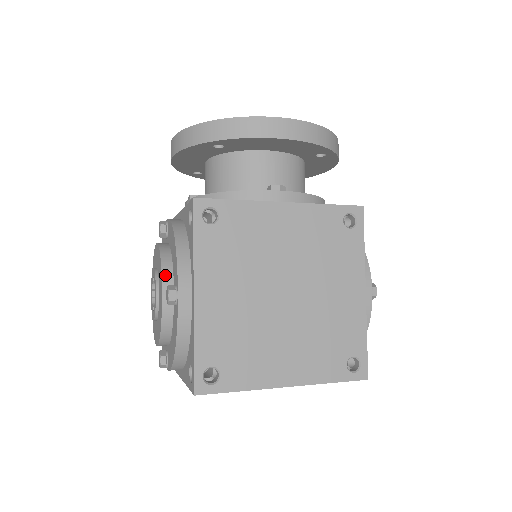
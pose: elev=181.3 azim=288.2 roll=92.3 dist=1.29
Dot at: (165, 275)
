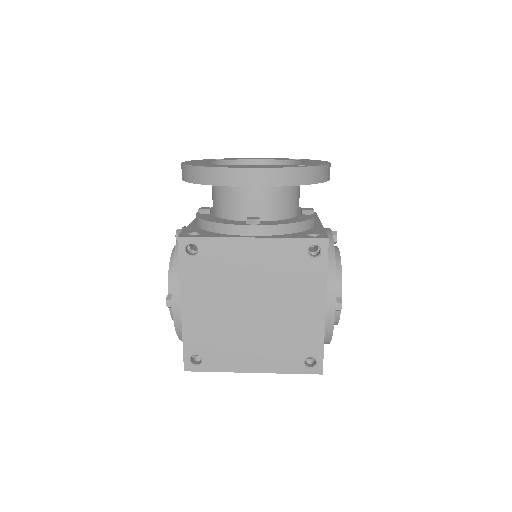
Dot at: (170, 282)
